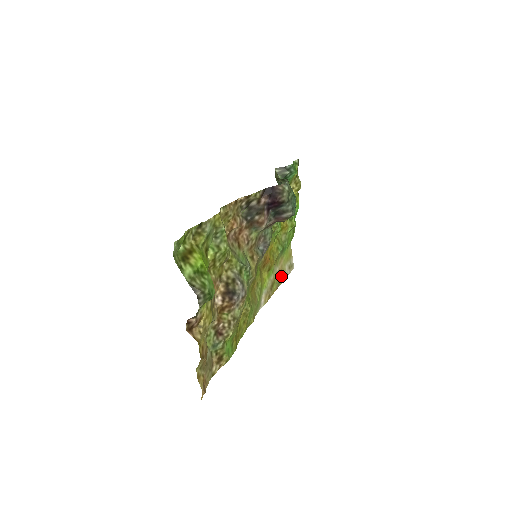
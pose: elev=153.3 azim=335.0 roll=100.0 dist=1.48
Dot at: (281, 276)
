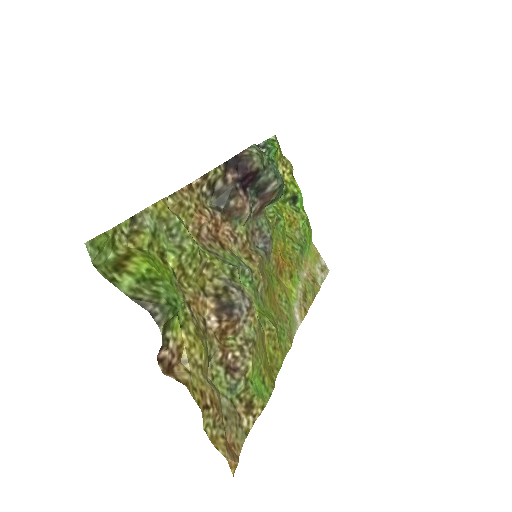
Dot at: (313, 282)
